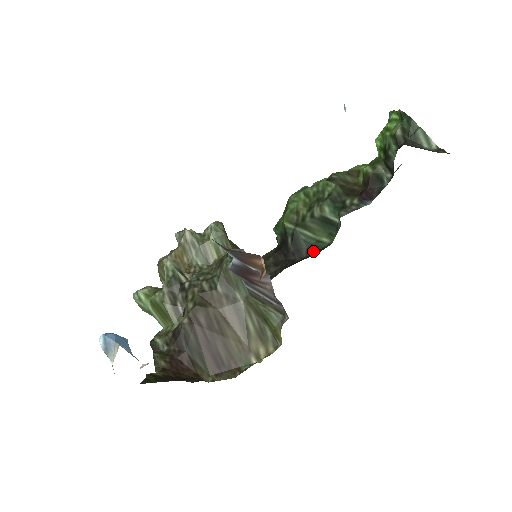
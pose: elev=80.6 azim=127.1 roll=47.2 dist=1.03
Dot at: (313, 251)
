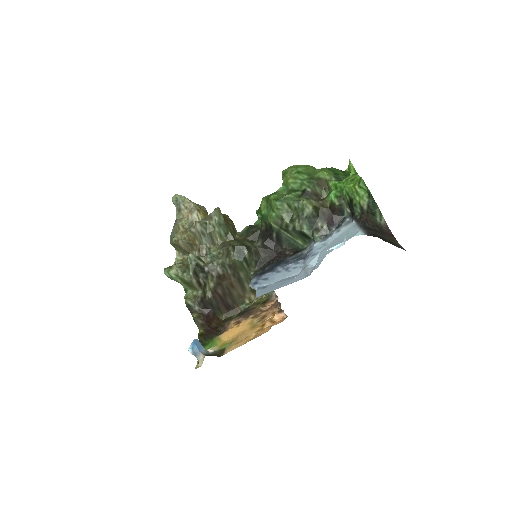
Dot at: (291, 247)
